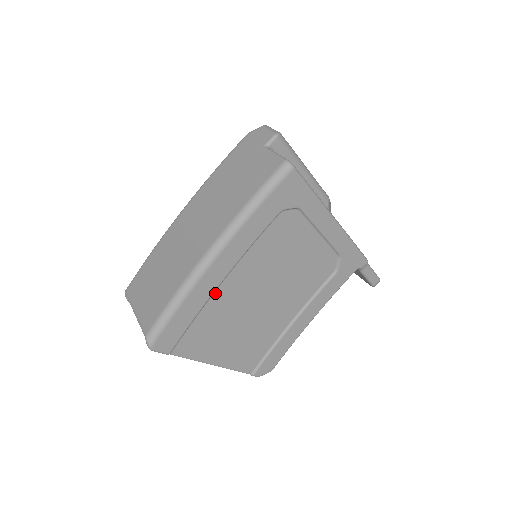
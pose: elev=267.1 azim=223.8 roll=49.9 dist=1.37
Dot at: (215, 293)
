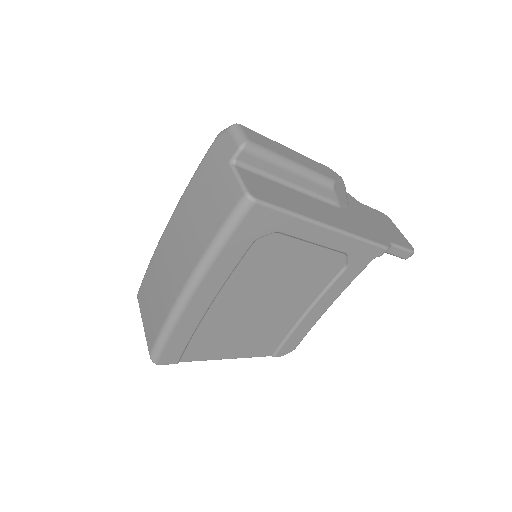
Dot at: (205, 316)
